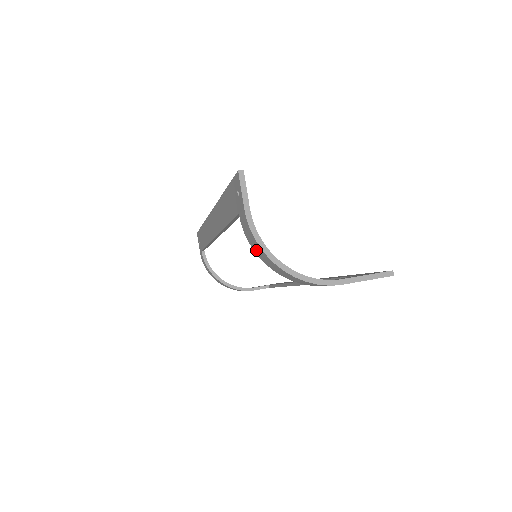
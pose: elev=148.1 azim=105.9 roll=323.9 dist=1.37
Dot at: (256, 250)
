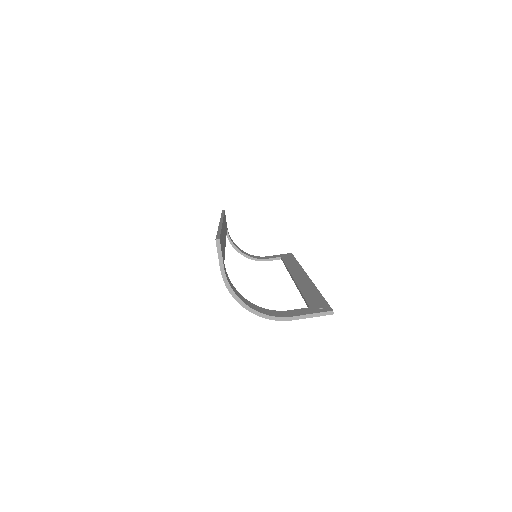
Dot at: occluded
